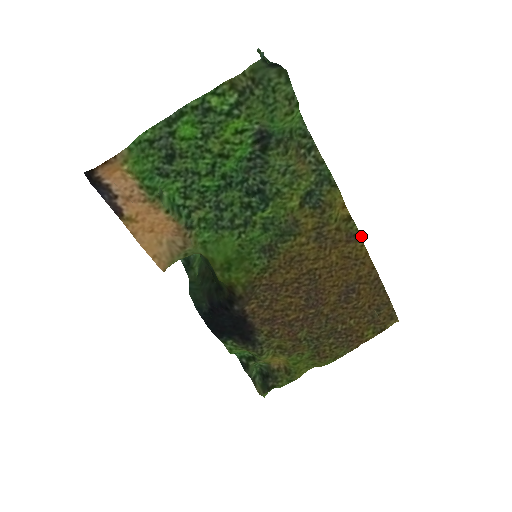
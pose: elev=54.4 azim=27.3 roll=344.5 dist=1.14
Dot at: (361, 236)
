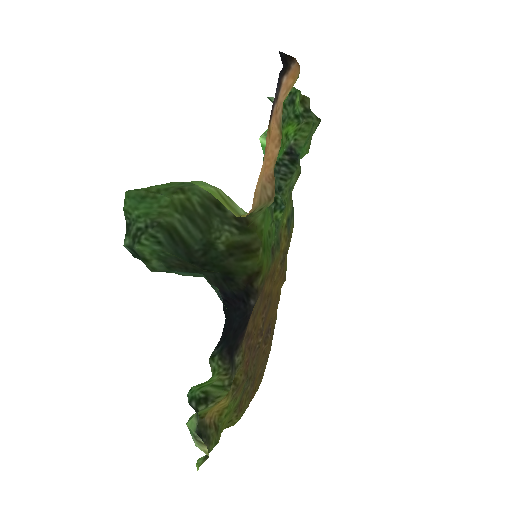
Dot at: occluded
